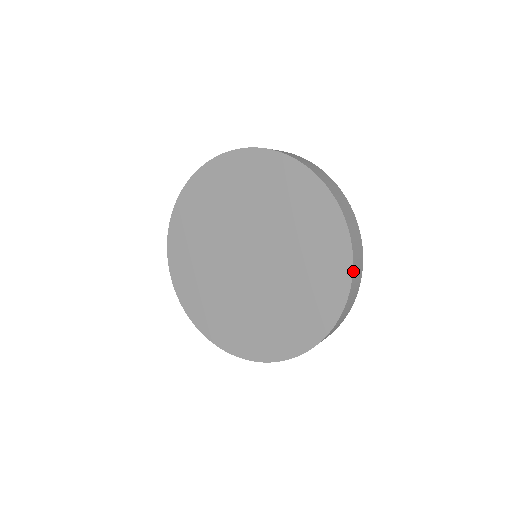
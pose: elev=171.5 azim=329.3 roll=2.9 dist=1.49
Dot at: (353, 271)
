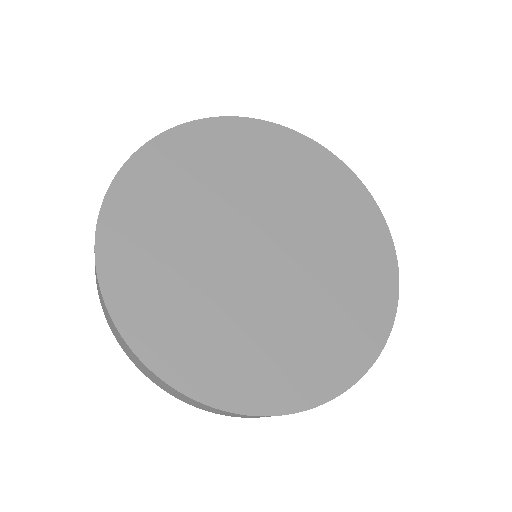
Dot at: (370, 195)
